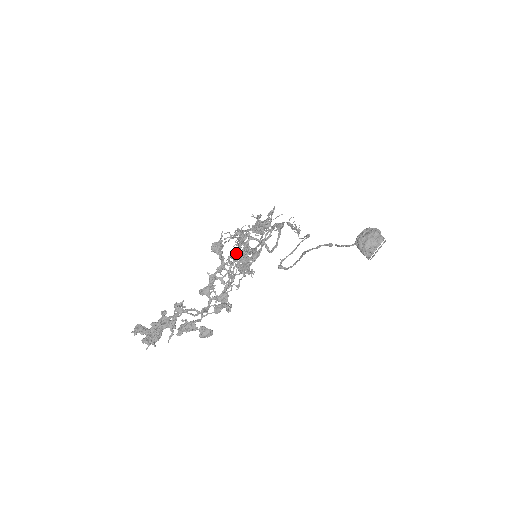
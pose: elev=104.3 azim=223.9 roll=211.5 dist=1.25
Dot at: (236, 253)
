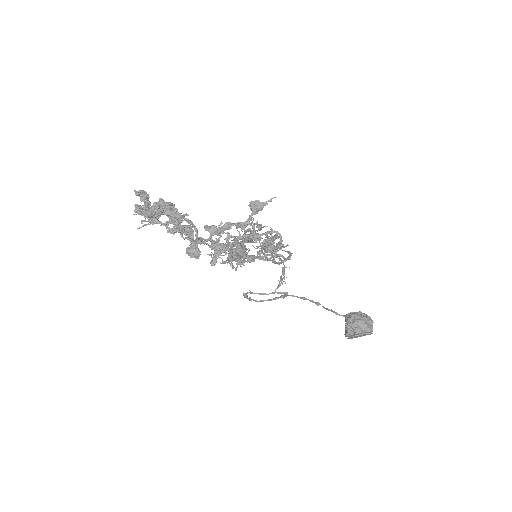
Dot at: occluded
